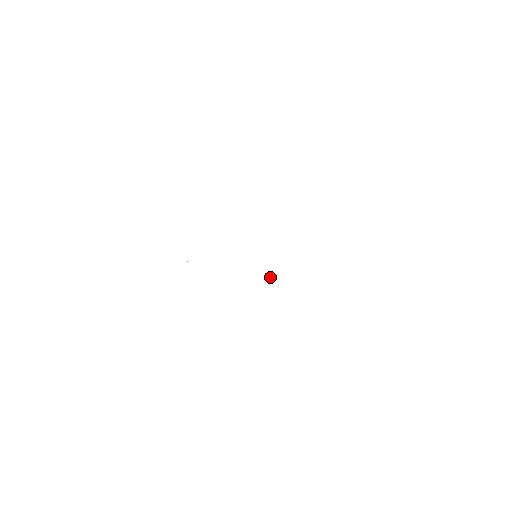
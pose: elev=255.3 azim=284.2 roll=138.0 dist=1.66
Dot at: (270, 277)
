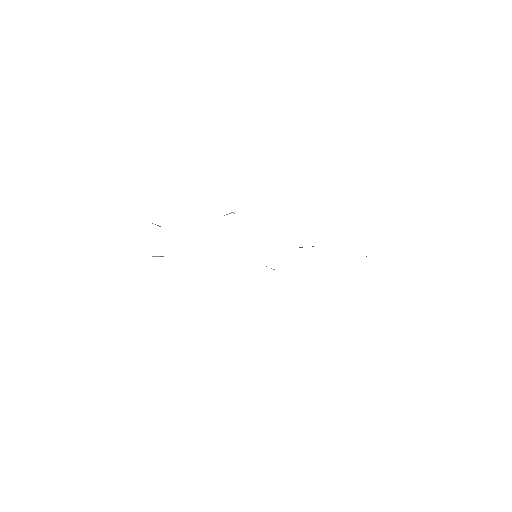
Dot at: (274, 269)
